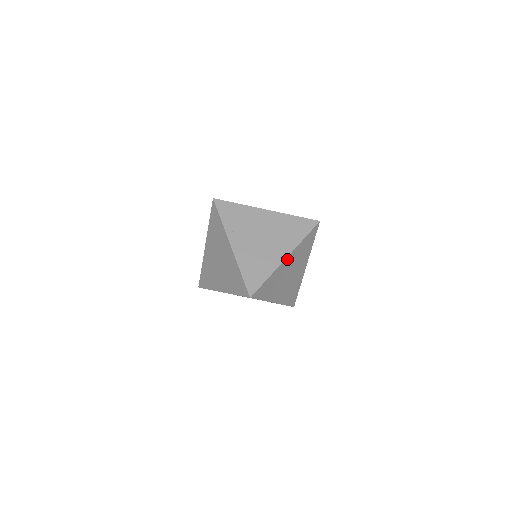
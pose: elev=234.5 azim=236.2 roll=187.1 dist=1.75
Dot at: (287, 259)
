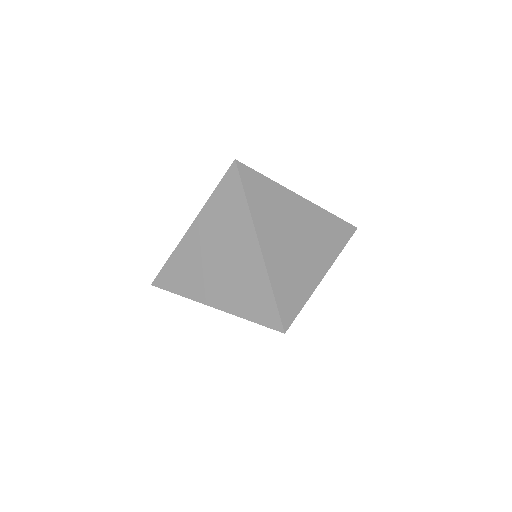
Dot at: (301, 201)
